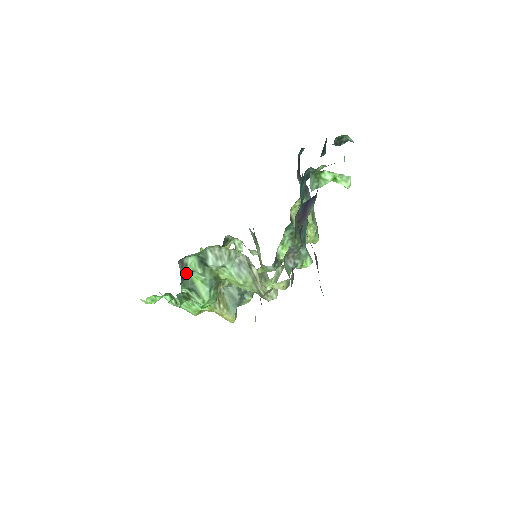
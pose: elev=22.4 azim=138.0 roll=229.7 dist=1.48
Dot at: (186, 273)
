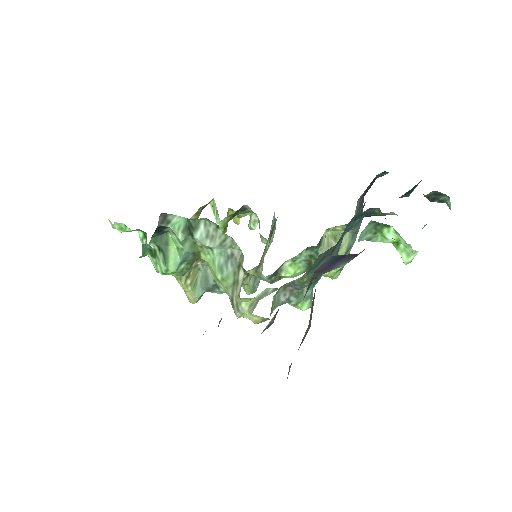
Dot at: (165, 229)
